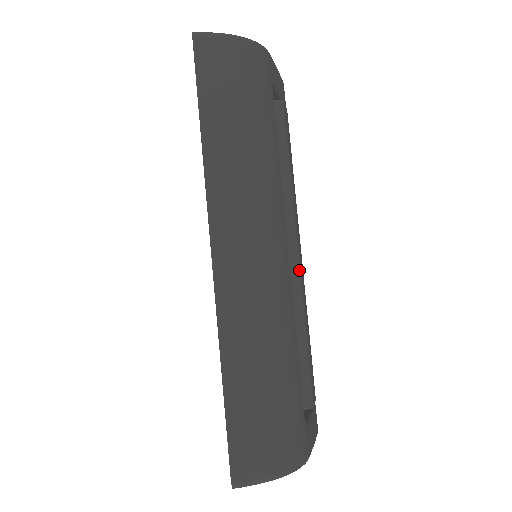
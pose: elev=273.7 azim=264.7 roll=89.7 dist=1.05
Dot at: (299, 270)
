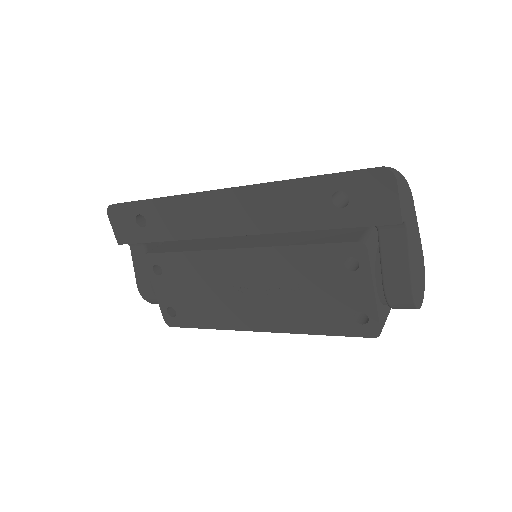
Dot at: occluded
